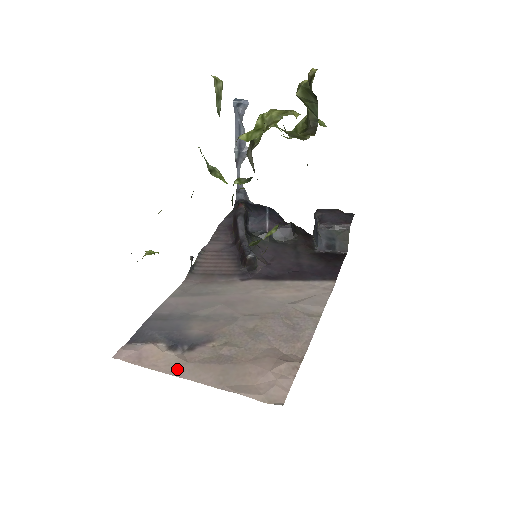
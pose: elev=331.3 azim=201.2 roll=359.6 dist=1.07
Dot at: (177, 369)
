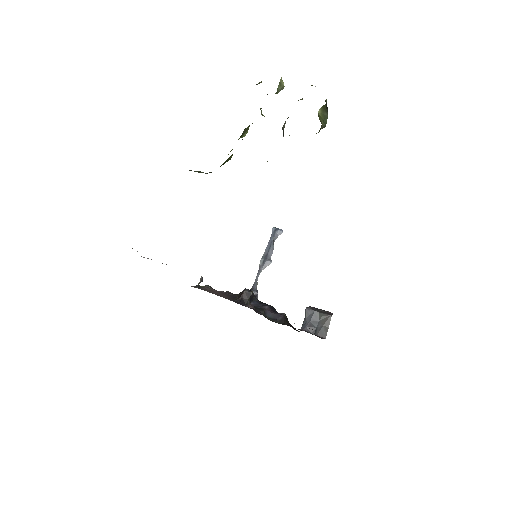
Dot at: occluded
